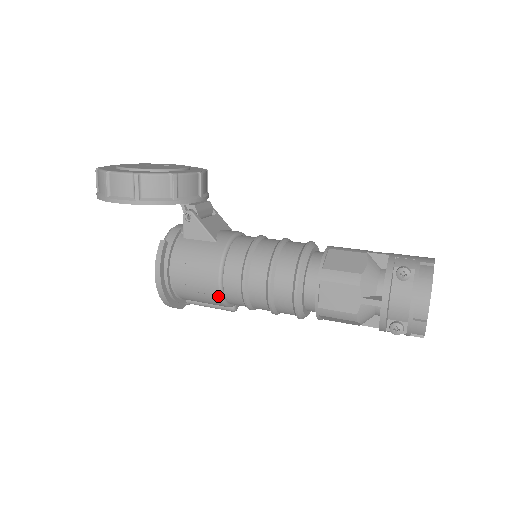
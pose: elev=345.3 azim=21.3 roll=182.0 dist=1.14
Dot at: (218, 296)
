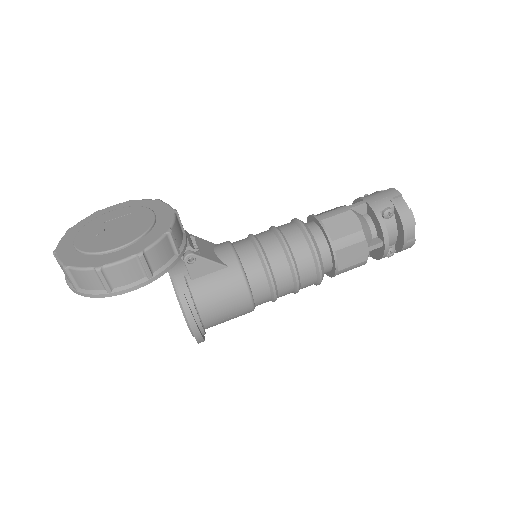
Dot at: (251, 309)
